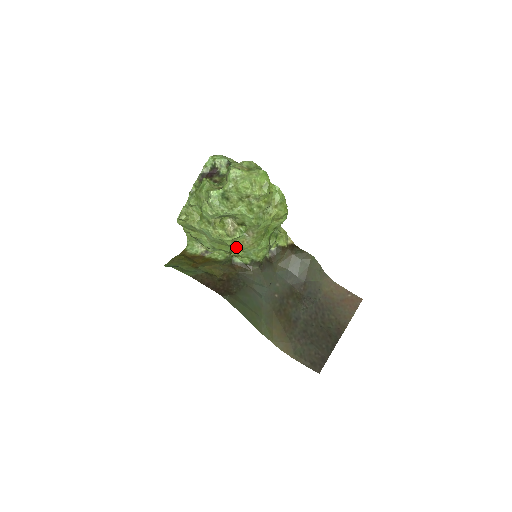
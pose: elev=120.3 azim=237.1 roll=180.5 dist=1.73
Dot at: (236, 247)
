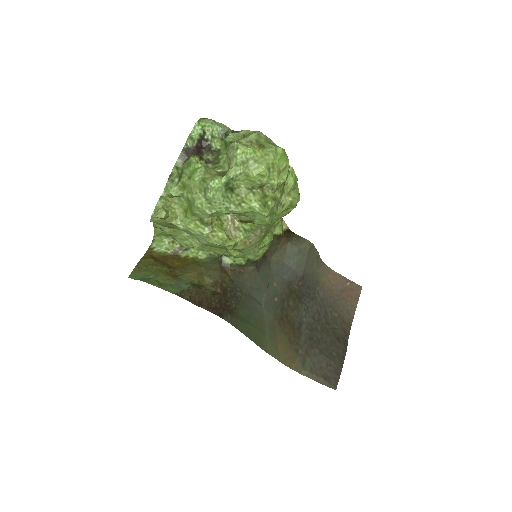
Dot at: (233, 248)
